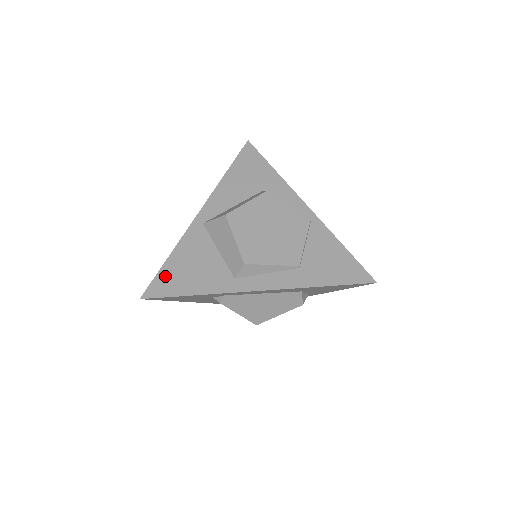
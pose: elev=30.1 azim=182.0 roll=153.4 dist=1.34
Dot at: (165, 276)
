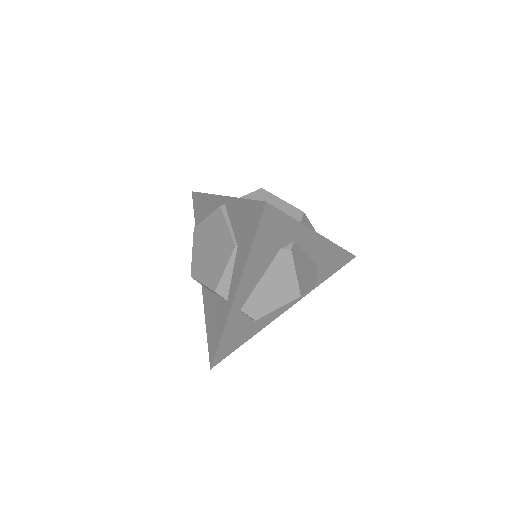
Dot at: occluded
